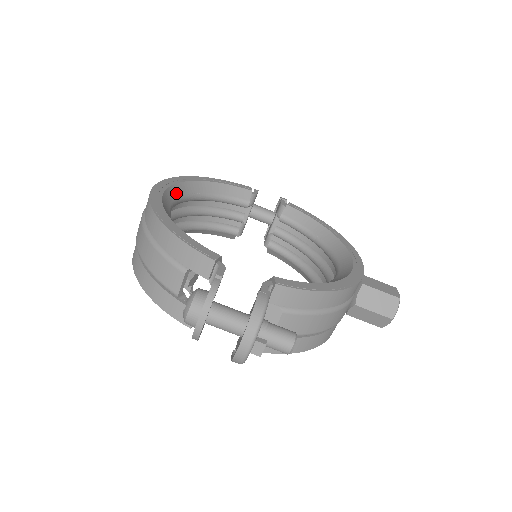
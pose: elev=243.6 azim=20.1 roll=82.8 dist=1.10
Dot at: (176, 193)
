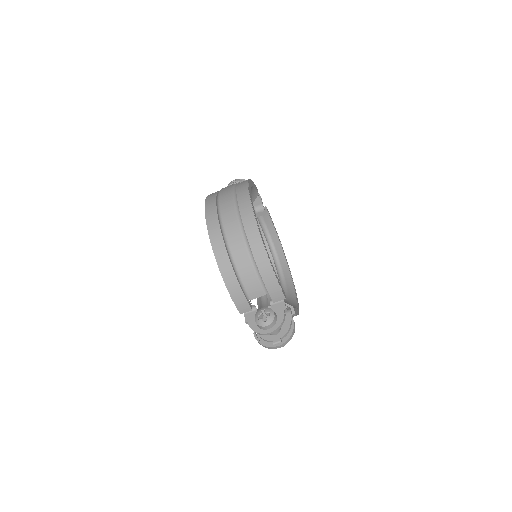
Dot at: occluded
